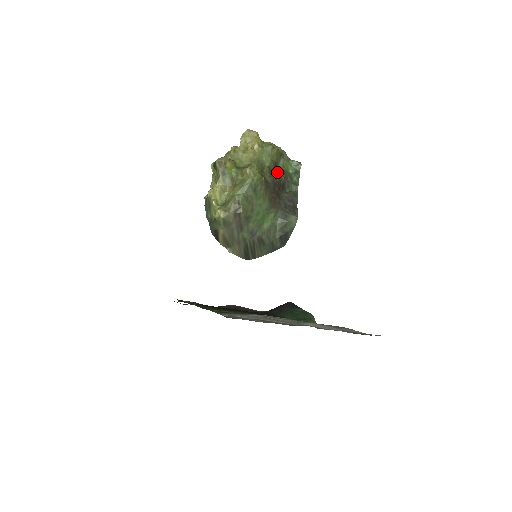
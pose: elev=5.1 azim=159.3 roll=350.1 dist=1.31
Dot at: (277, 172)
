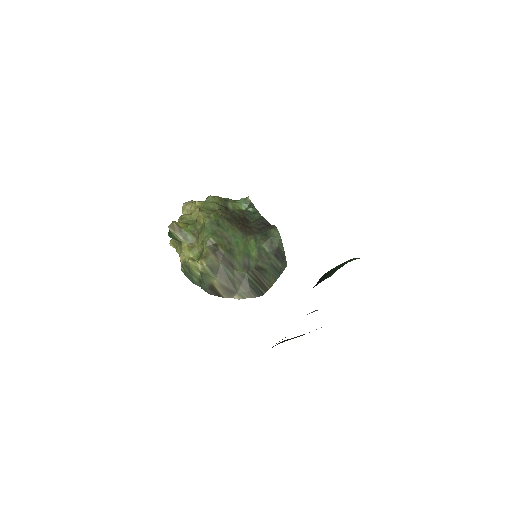
Dot at: (231, 212)
